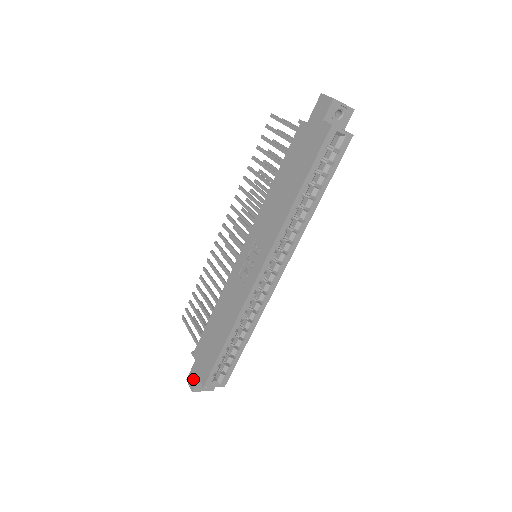
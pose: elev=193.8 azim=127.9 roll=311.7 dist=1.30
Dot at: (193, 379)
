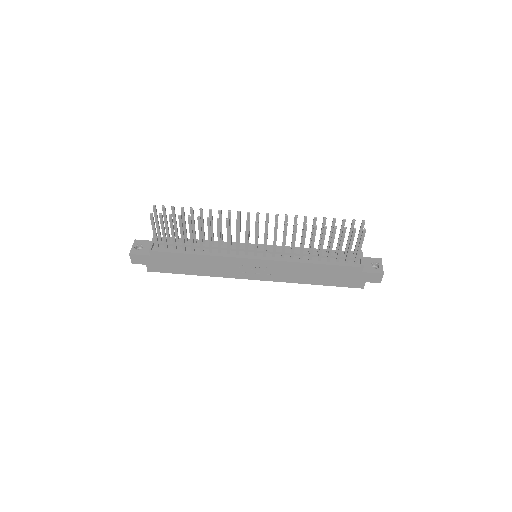
Dot at: (139, 261)
